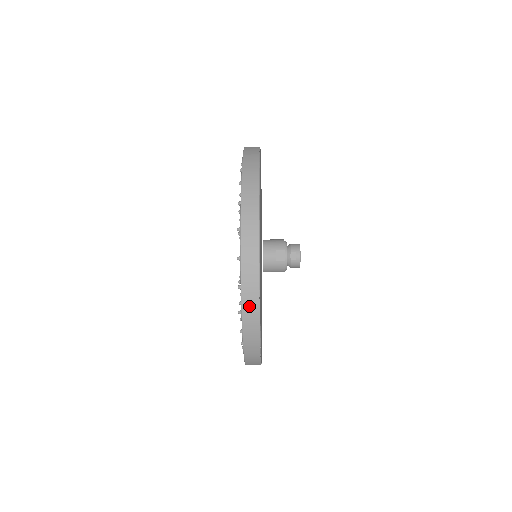
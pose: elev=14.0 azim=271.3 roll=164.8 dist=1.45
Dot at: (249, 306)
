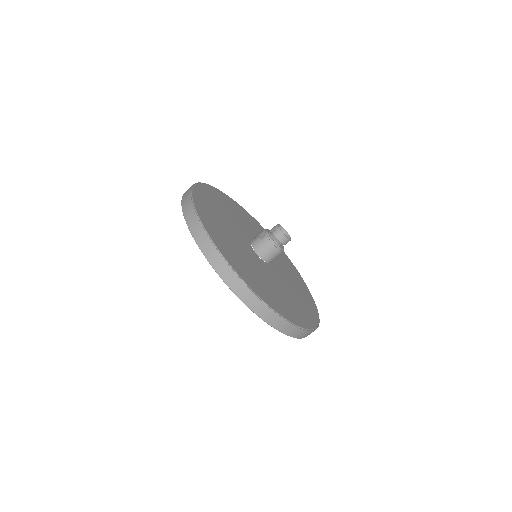
Dot at: (194, 226)
